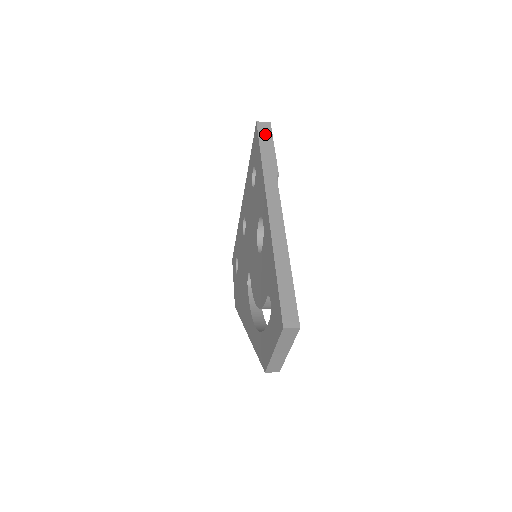
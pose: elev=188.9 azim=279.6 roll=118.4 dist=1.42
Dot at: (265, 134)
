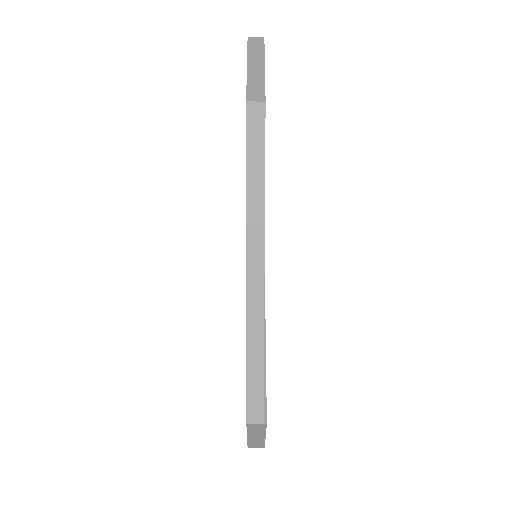
Dot at: occluded
